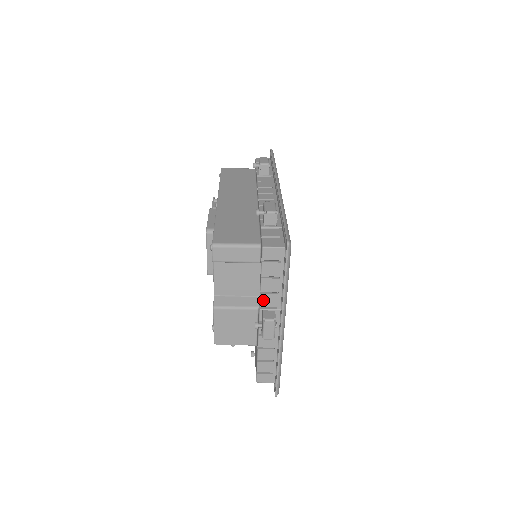
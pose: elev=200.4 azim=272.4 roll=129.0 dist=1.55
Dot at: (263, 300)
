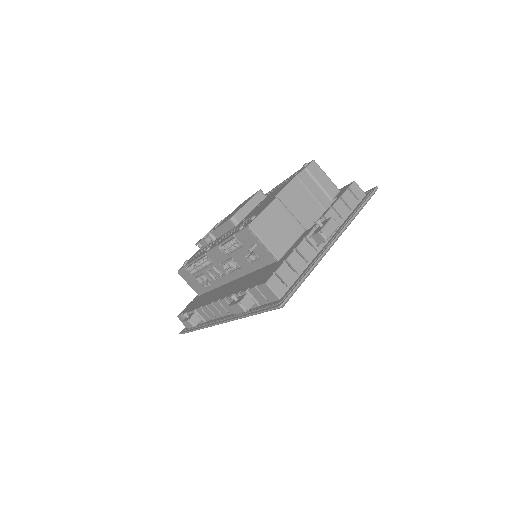
Dot at: (329, 214)
